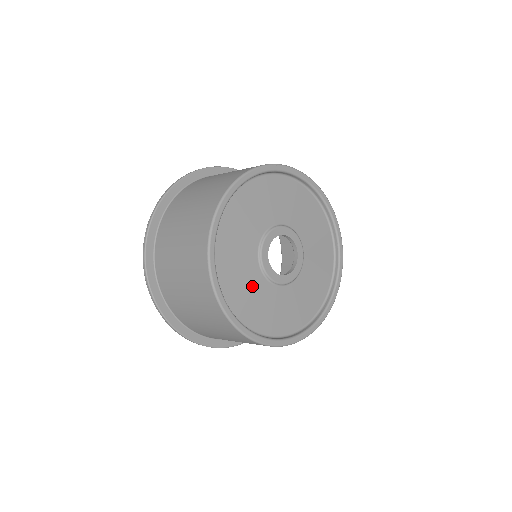
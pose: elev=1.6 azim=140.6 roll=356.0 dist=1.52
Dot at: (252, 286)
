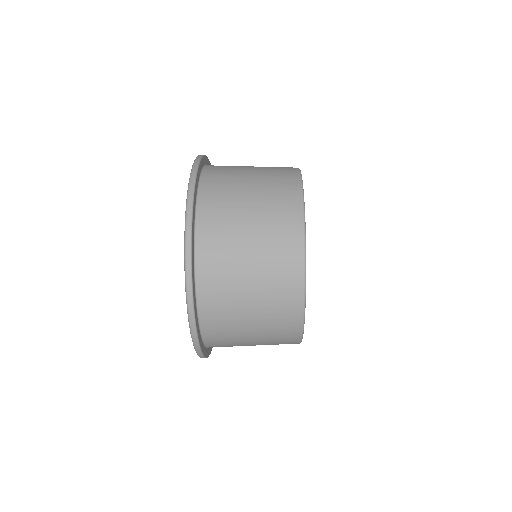
Dot at: occluded
